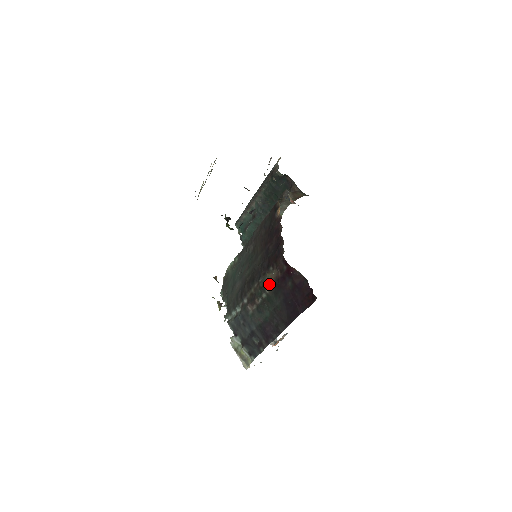
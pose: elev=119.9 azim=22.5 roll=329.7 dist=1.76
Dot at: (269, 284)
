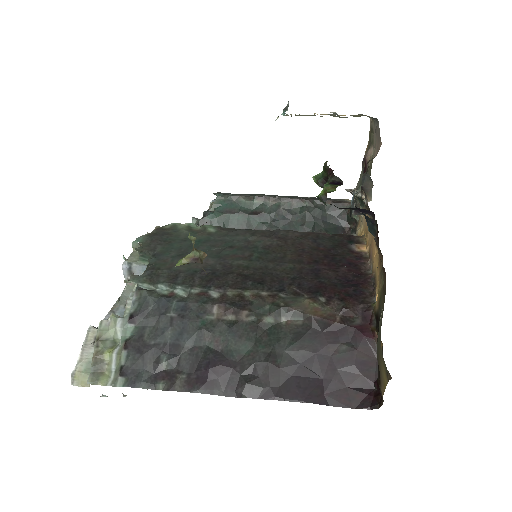
Dot at: (301, 315)
